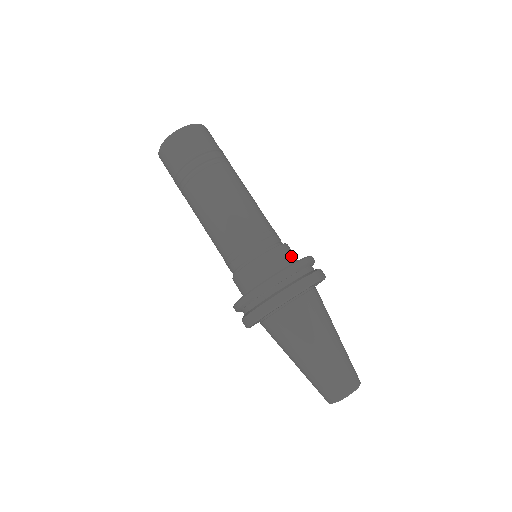
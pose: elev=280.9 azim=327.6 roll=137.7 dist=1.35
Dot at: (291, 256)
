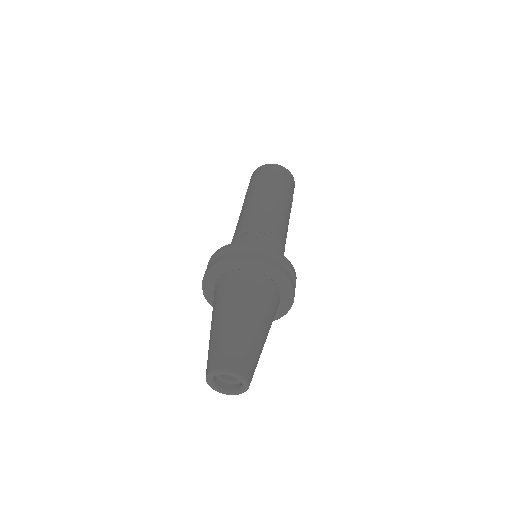
Dot at: occluded
